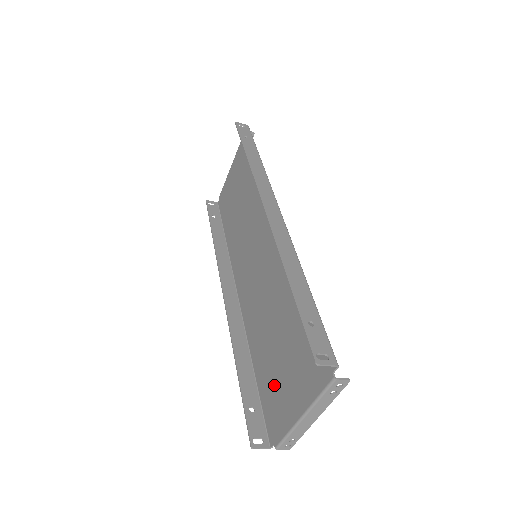
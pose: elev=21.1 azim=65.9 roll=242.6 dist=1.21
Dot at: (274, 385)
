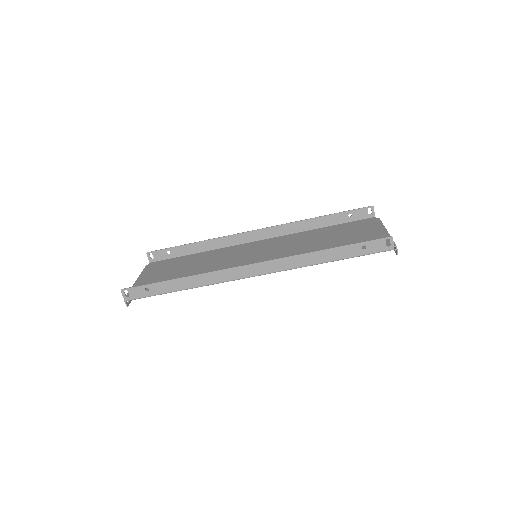
Dot at: occluded
